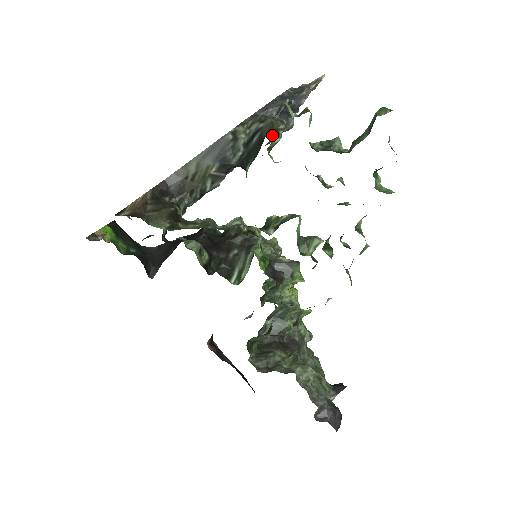
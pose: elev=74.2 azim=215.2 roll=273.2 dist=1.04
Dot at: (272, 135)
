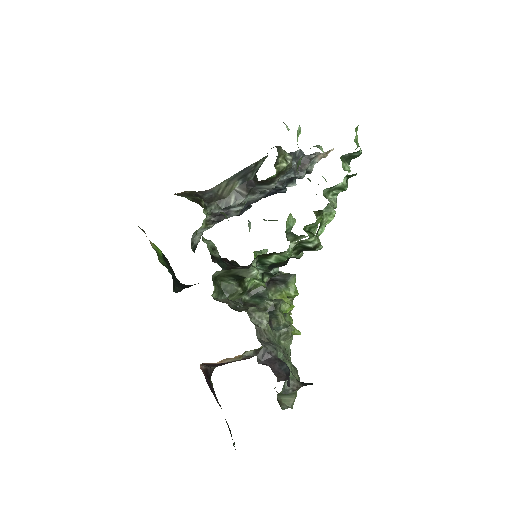
Dot at: (279, 157)
